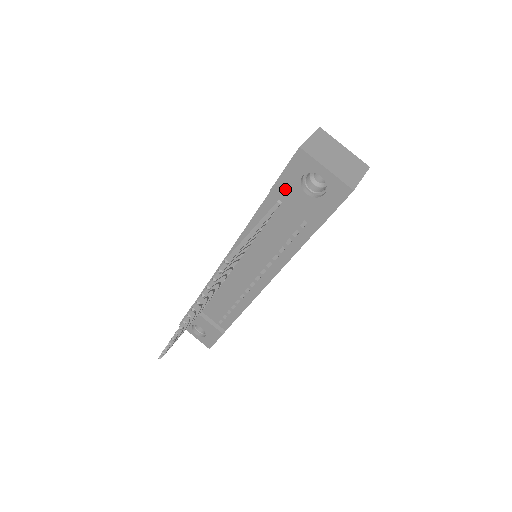
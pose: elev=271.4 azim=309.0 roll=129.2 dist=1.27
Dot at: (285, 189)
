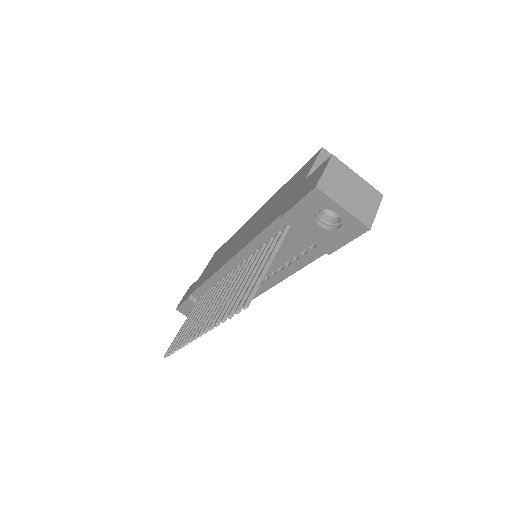
Dot at: (297, 219)
